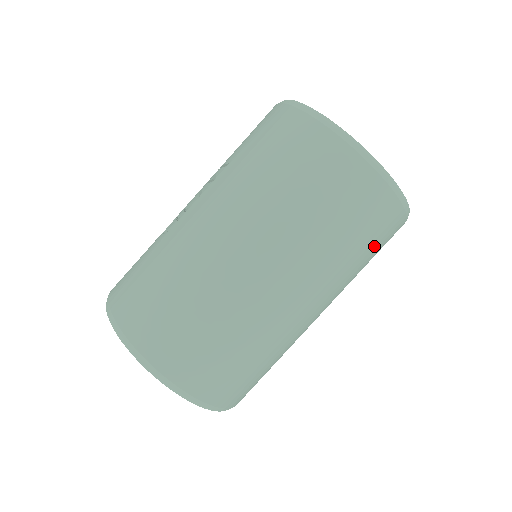
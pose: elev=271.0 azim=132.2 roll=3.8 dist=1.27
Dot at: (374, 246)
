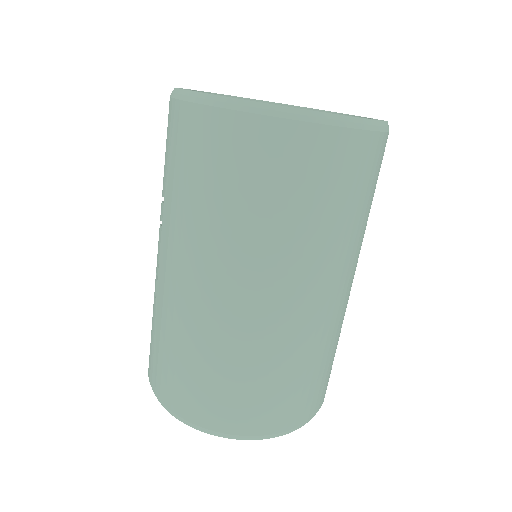
Dot at: (366, 190)
